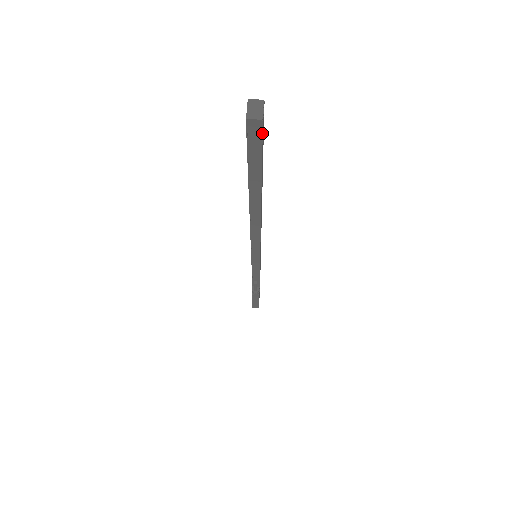
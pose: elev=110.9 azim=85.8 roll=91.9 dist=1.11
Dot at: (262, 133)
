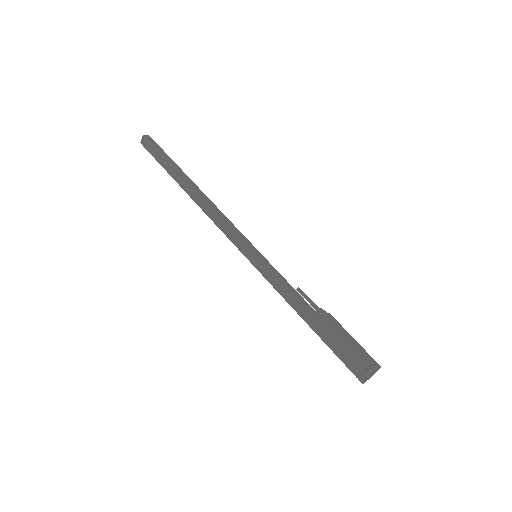
Dot at: (153, 140)
